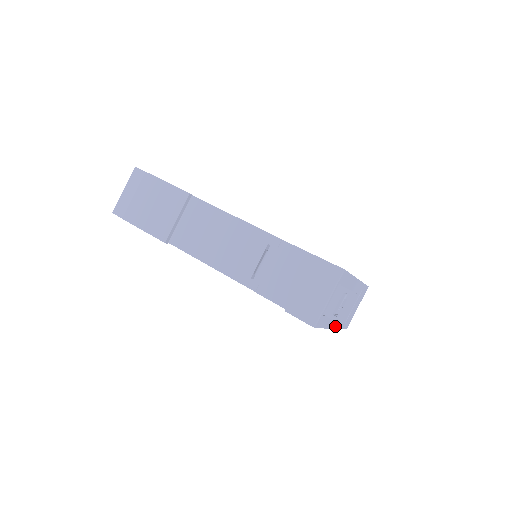
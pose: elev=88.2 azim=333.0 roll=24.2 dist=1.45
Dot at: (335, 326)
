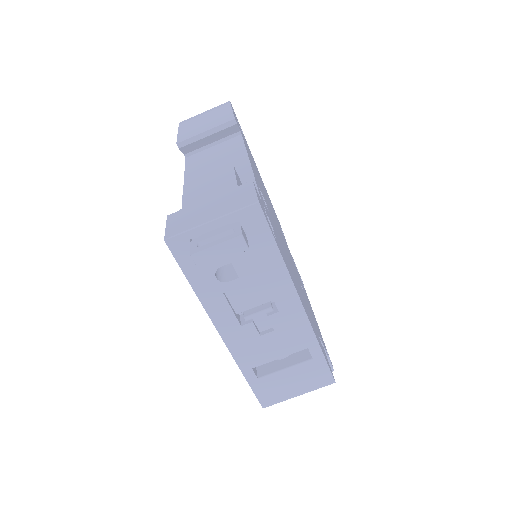
Dot at: (227, 339)
